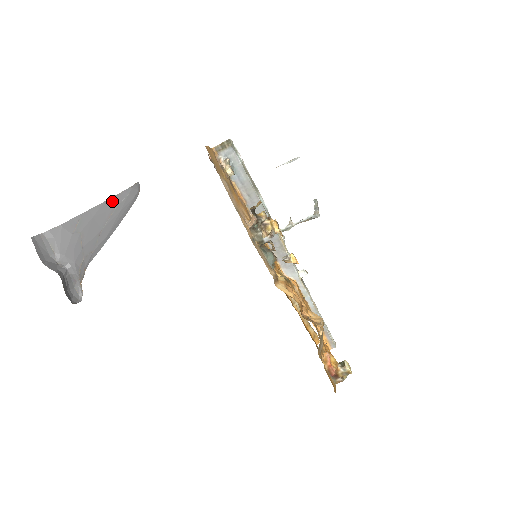
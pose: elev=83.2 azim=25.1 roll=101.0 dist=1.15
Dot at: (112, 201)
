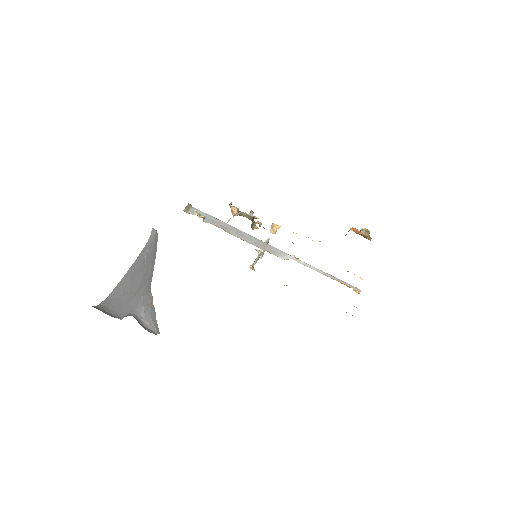
Dot at: (140, 257)
